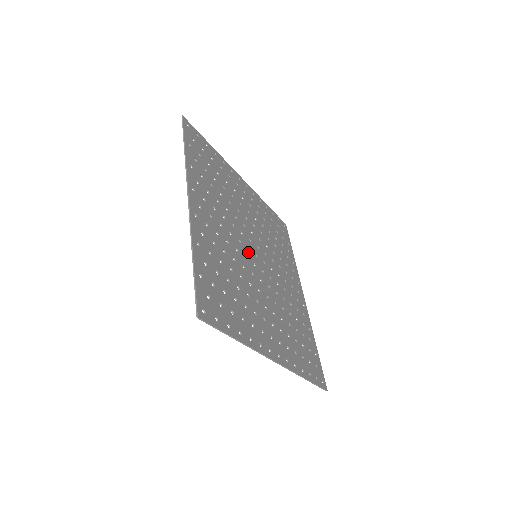
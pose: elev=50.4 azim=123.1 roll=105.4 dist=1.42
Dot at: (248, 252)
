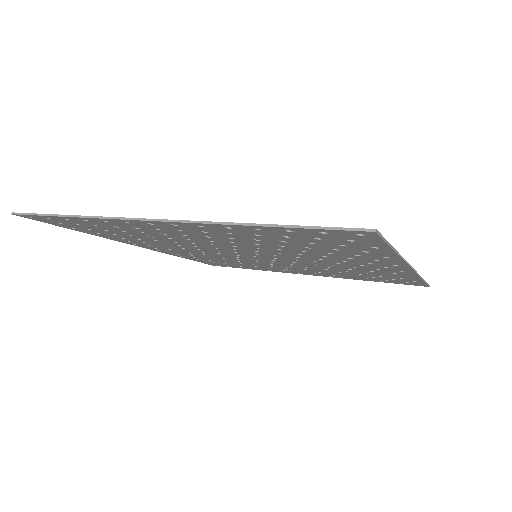
Dot at: (233, 253)
